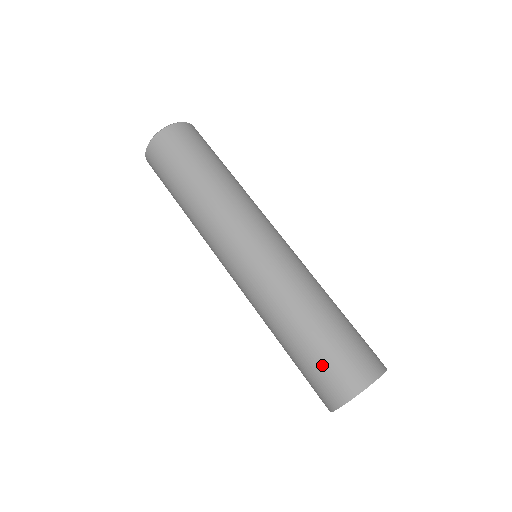
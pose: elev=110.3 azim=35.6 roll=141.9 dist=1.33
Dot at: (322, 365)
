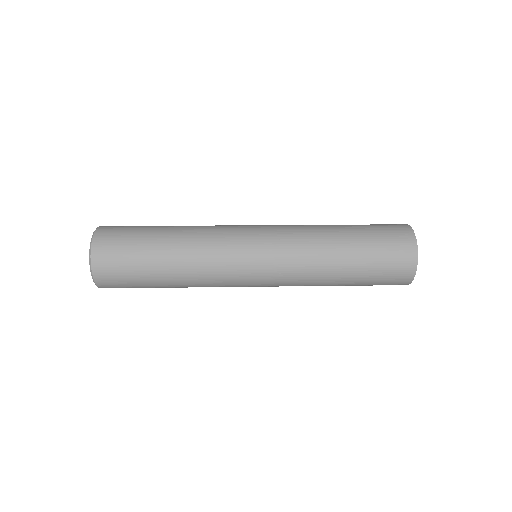
Dot at: (381, 243)
